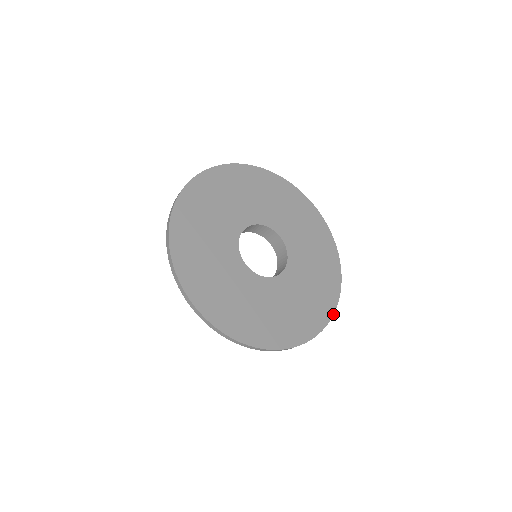
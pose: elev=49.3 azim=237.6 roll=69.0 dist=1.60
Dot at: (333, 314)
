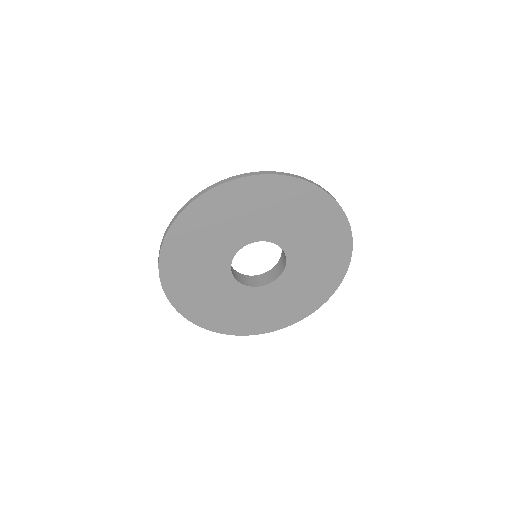
Dot at: (326, 301)
